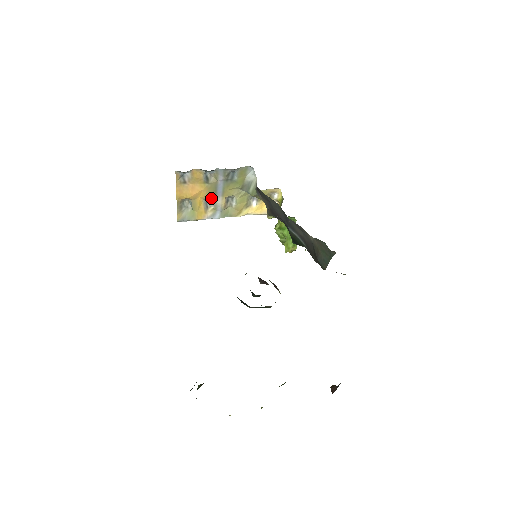
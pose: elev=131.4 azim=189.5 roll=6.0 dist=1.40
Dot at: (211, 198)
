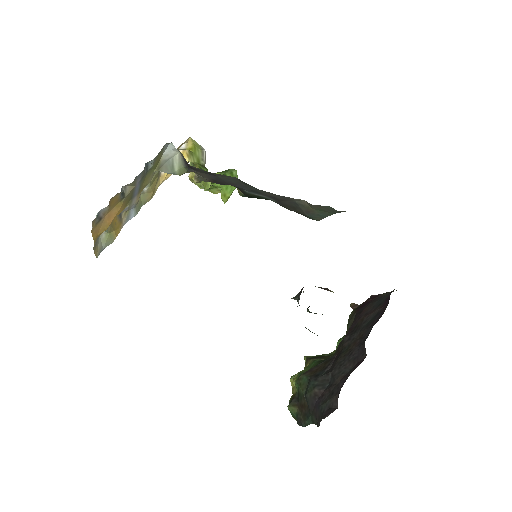
Dot at: occluded
